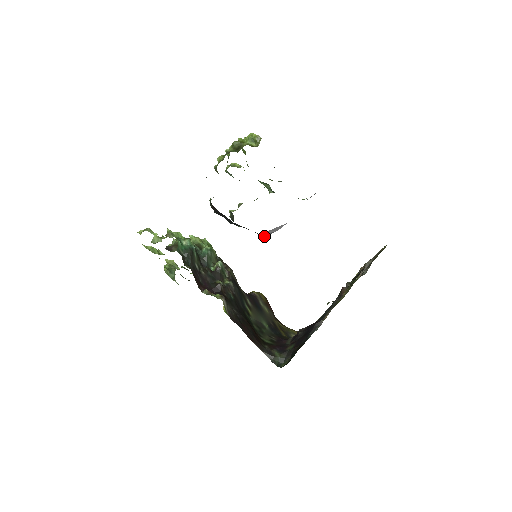
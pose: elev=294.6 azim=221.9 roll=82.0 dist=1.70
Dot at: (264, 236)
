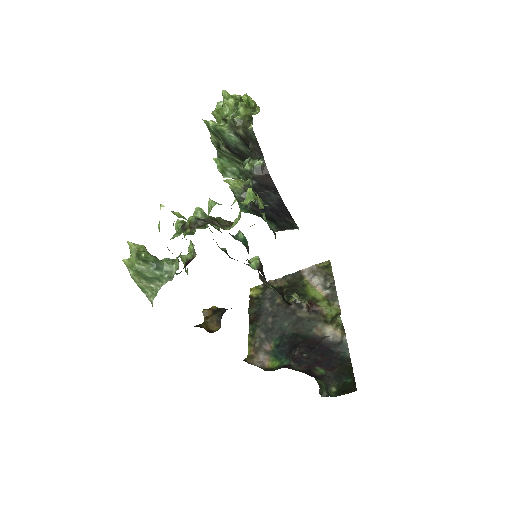
Dot at: (275, 231)
